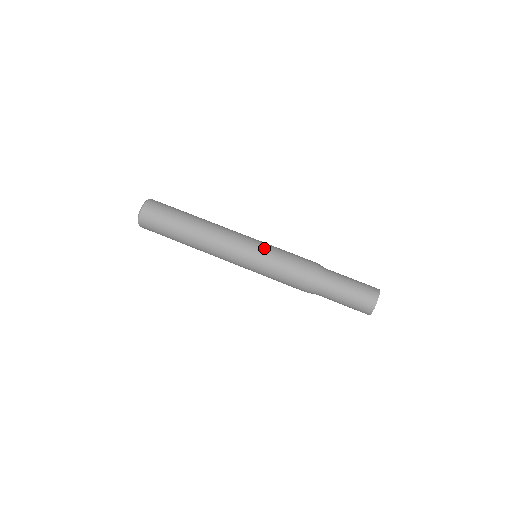
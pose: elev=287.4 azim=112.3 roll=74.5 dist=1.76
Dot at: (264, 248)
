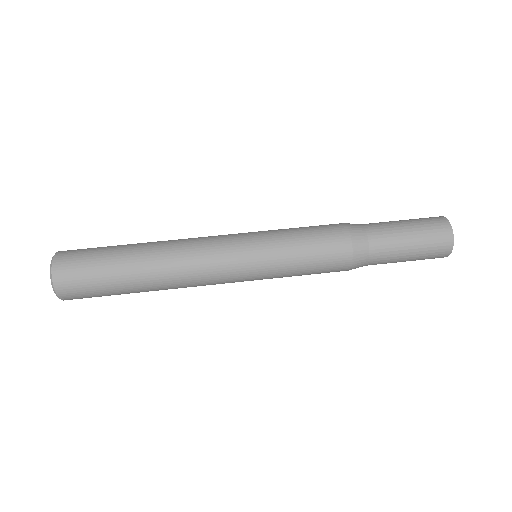
Dot at: (265, 238)
